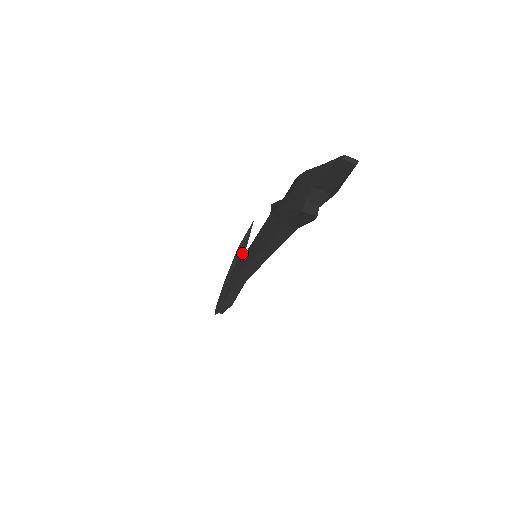
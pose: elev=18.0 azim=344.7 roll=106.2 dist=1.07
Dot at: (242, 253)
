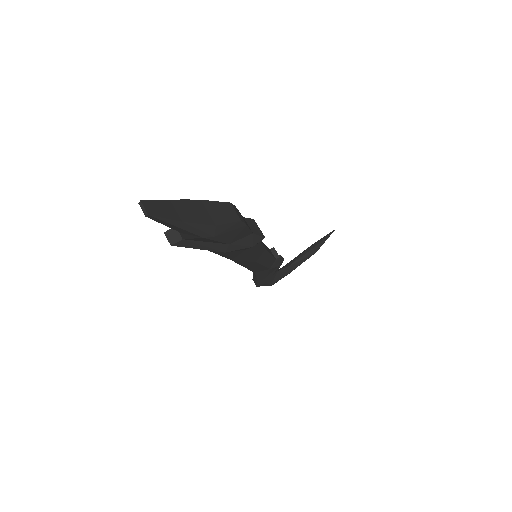
Dot at: (312, 251)
